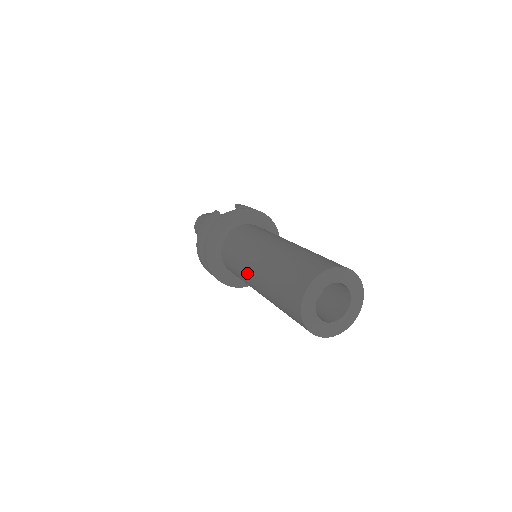
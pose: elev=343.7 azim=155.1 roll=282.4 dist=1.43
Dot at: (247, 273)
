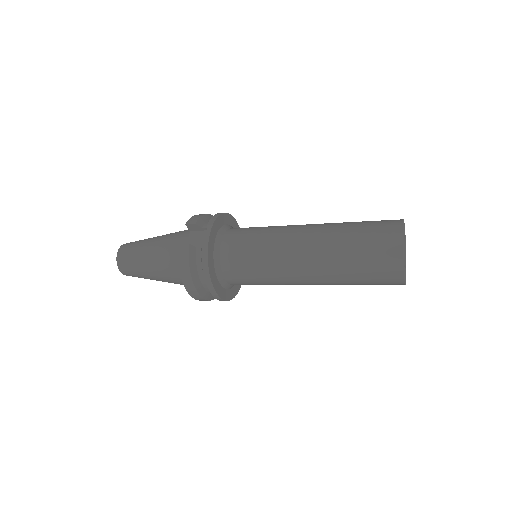
Dot at: (292, 279)
